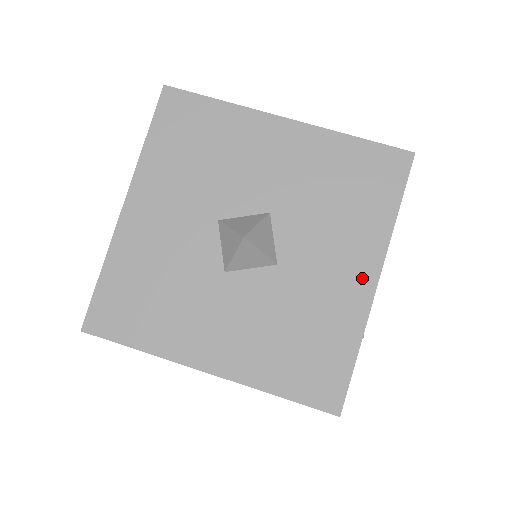
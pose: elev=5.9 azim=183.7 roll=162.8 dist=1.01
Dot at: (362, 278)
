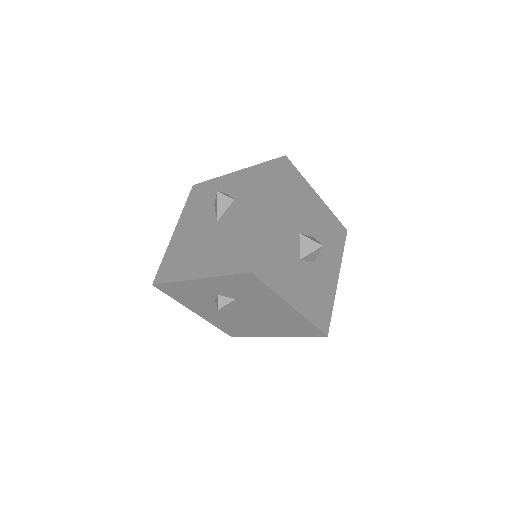
Dot at: (335, 277)
